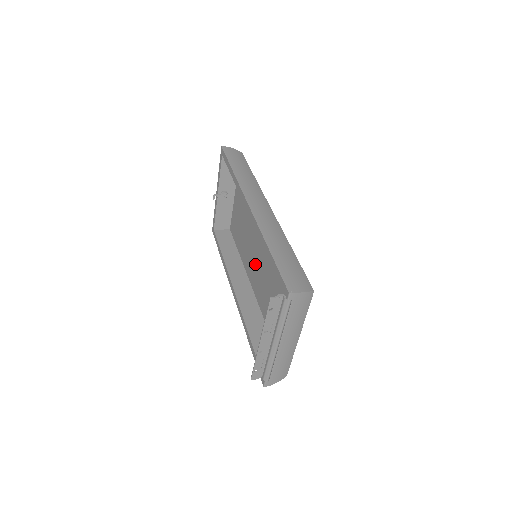
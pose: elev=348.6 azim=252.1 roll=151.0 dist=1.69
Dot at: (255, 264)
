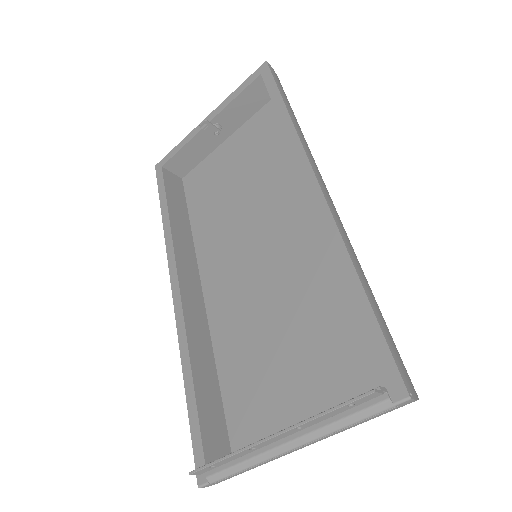
Dot at: (234, 262)
